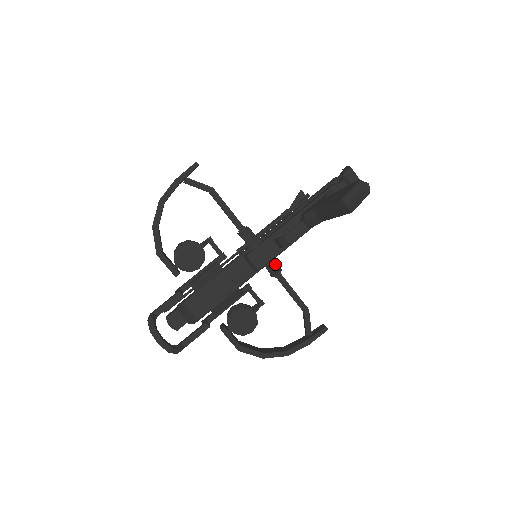
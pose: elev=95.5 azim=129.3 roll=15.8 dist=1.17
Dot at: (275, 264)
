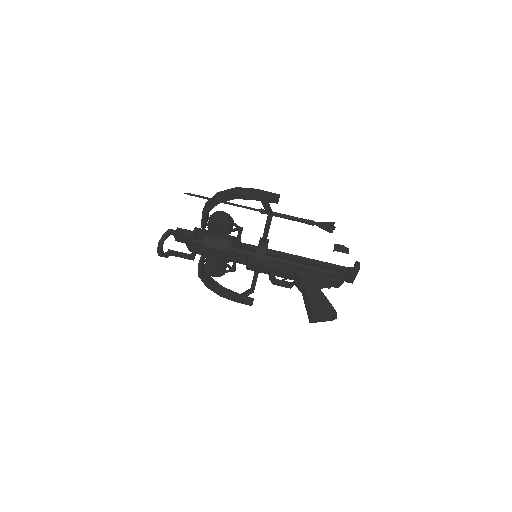
Dot at: (259, 272)
